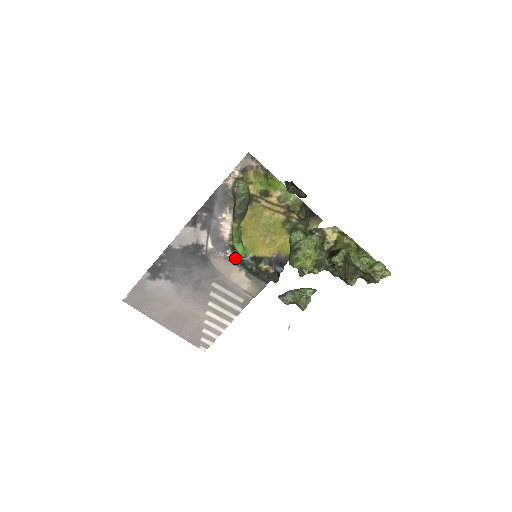
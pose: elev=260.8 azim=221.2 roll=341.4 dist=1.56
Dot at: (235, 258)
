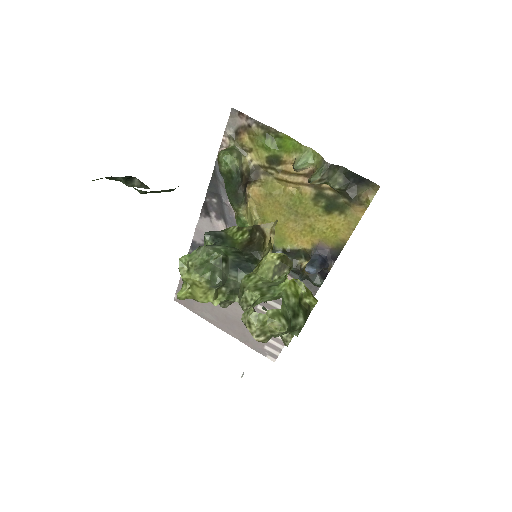
Dot at: occluded
